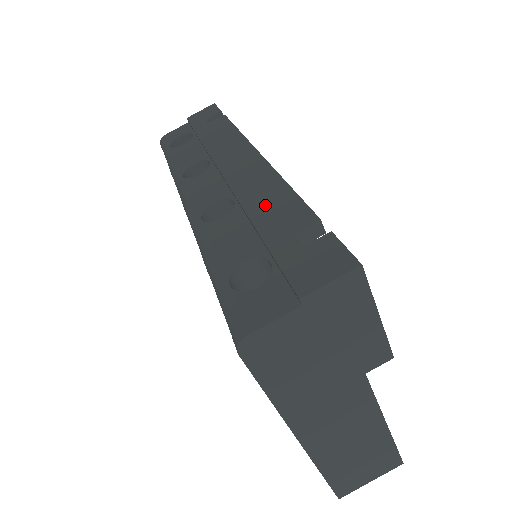
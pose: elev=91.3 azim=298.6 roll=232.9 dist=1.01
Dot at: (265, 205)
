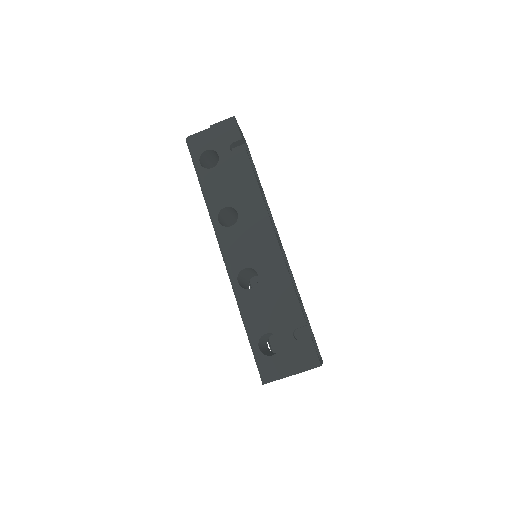
Dot at: (278, 296)
